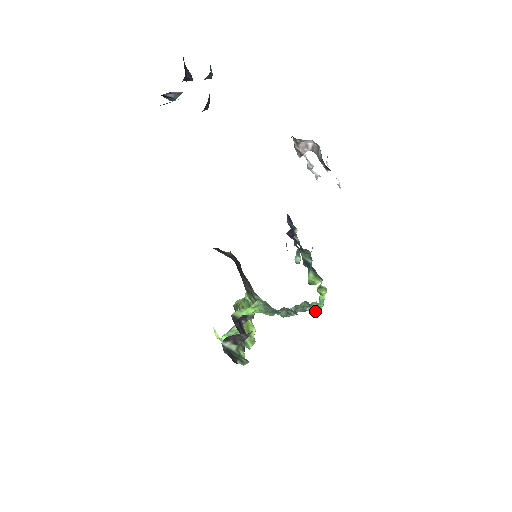
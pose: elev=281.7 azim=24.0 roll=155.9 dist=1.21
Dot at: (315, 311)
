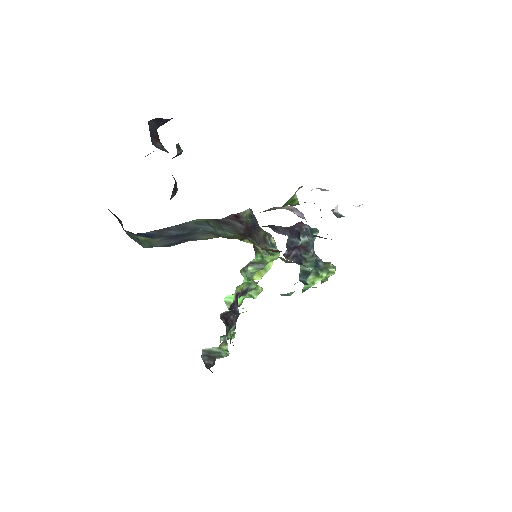
Dot at: occluded
